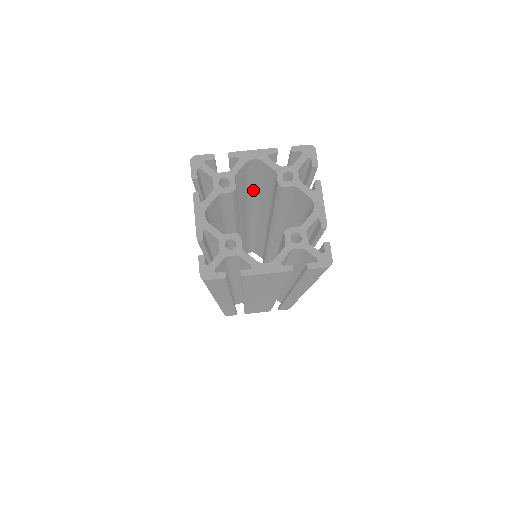
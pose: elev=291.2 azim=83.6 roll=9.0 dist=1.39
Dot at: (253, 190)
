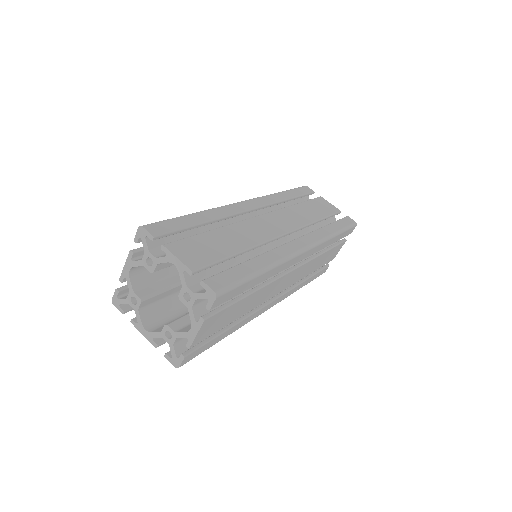
Dot at: occluded
